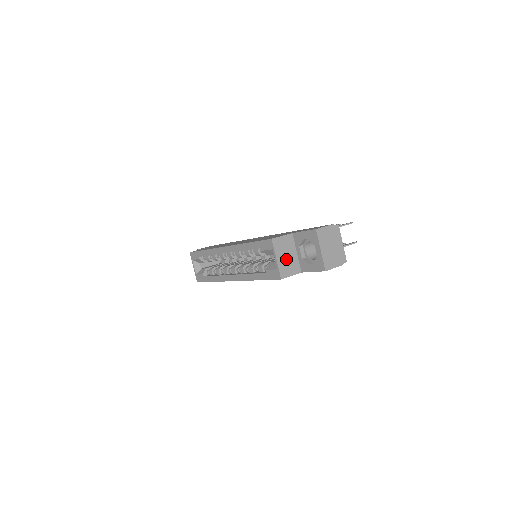
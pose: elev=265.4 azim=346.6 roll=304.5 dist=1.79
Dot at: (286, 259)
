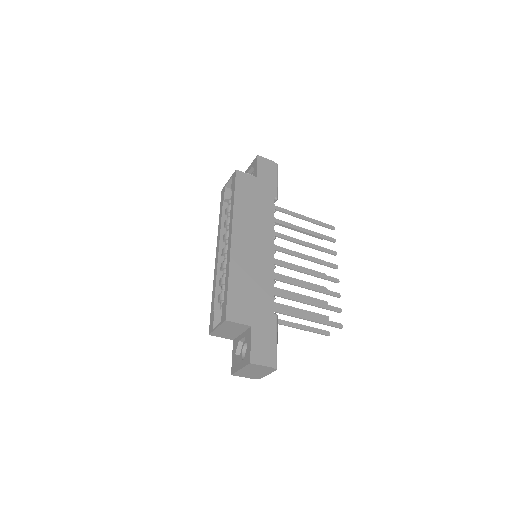
Dot at: (227, 331)
